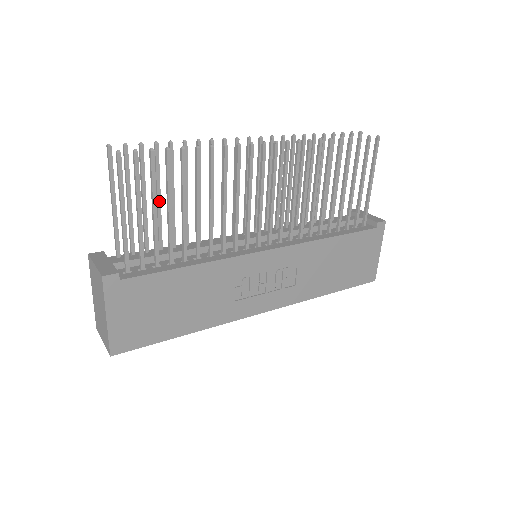
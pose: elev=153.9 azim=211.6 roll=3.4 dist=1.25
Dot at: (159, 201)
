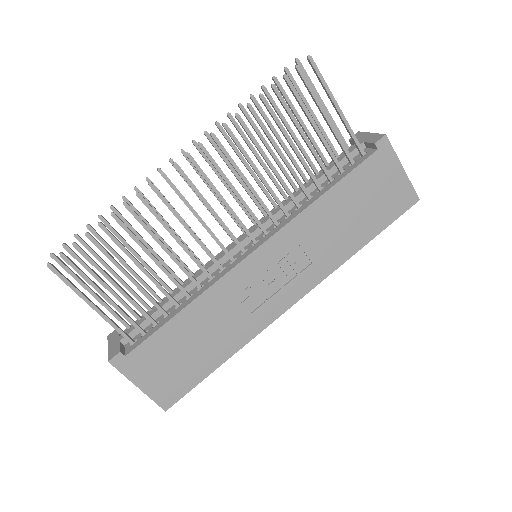
Dot at: (128, 267)
